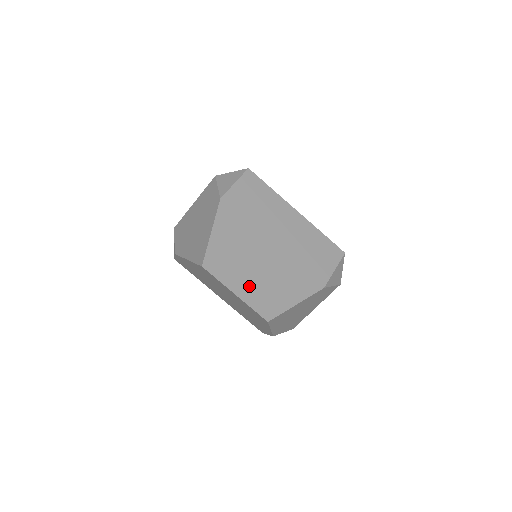
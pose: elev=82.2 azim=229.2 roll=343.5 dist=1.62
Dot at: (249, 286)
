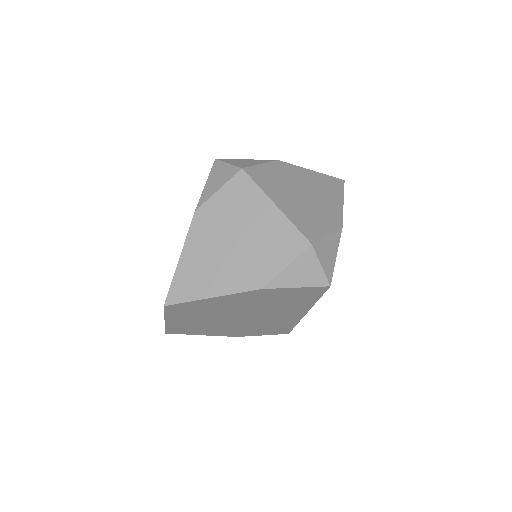
Dot at: (184, 322)
